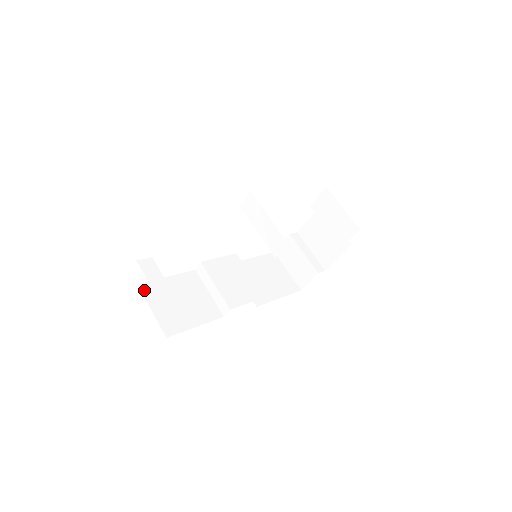
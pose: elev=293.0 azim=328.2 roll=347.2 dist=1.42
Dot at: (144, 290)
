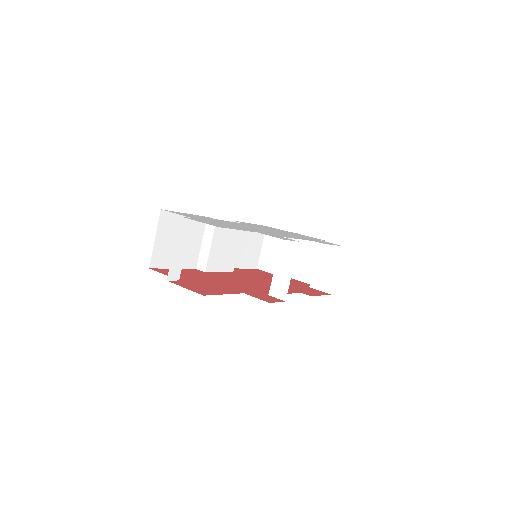
Dot at: (162, 217)
